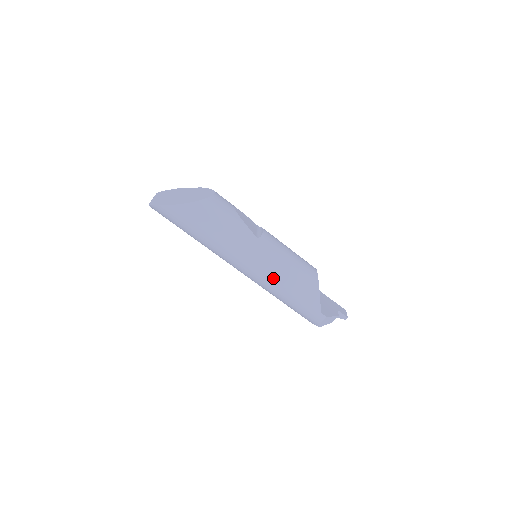
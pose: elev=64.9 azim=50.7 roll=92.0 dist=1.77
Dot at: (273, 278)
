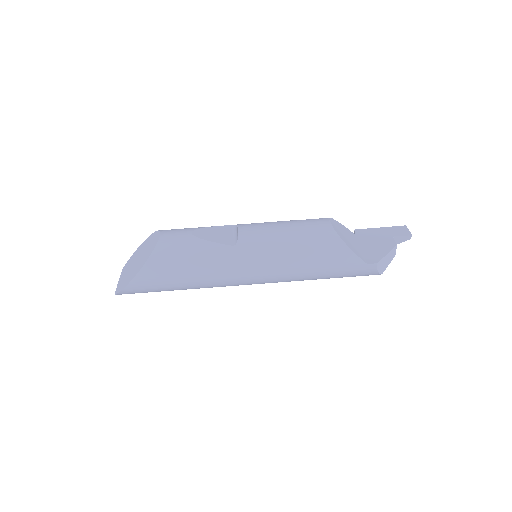
Dot at: (285, 271)
